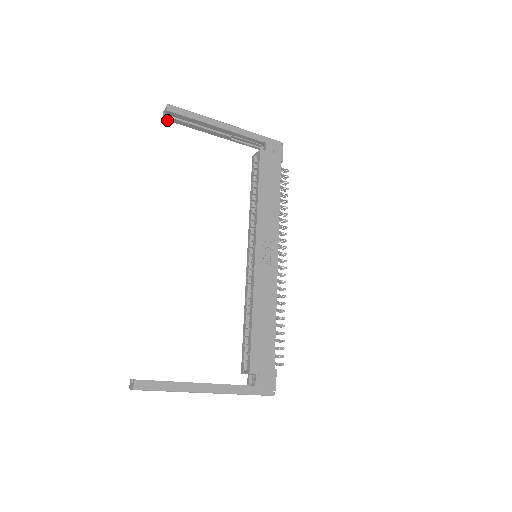
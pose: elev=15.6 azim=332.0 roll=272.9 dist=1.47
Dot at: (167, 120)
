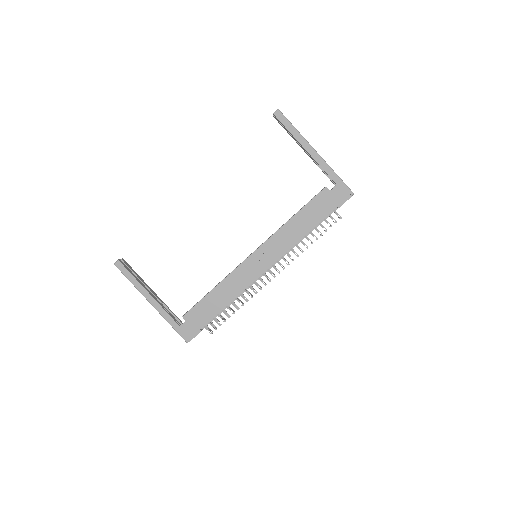
Dot at: (276, 119)
